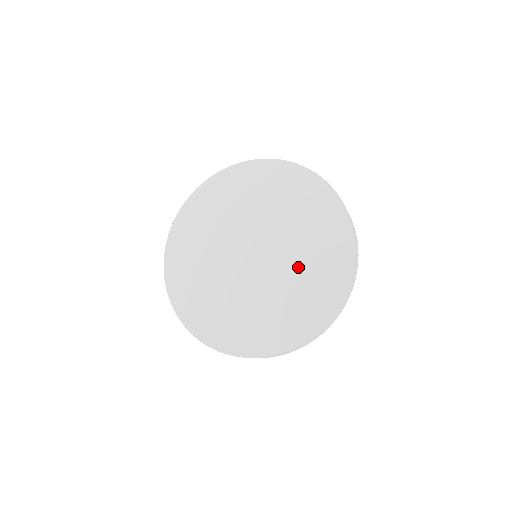
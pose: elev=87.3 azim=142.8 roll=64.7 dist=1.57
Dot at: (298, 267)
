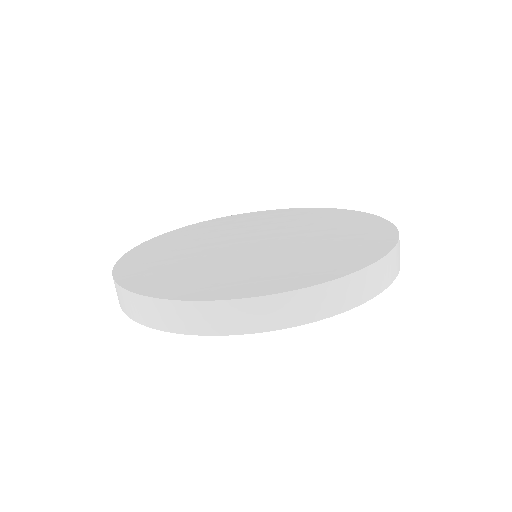
Dot at: (281, 257)
